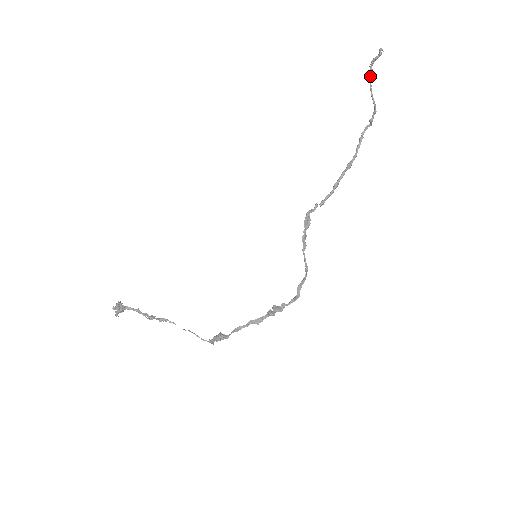
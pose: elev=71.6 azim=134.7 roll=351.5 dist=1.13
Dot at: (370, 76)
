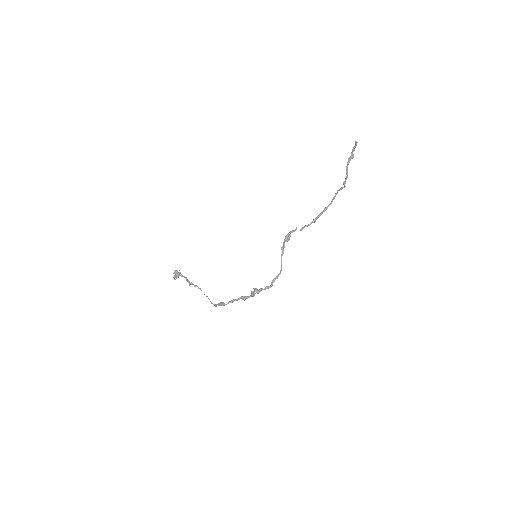
Dot at: (349, 157)
